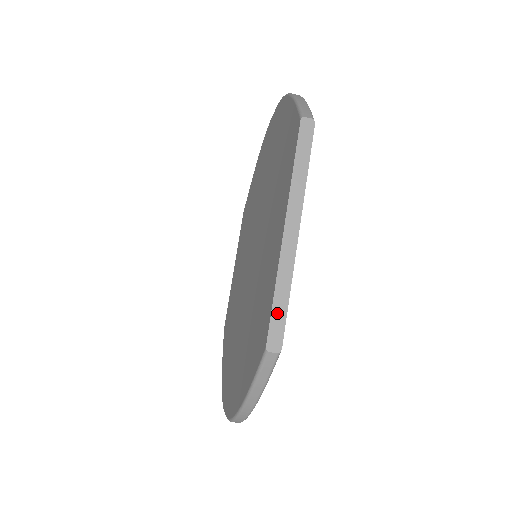
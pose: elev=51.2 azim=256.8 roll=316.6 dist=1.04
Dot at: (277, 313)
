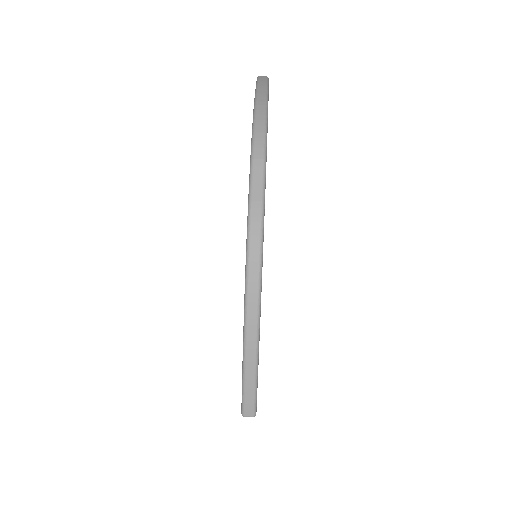
Dot at: occluded
